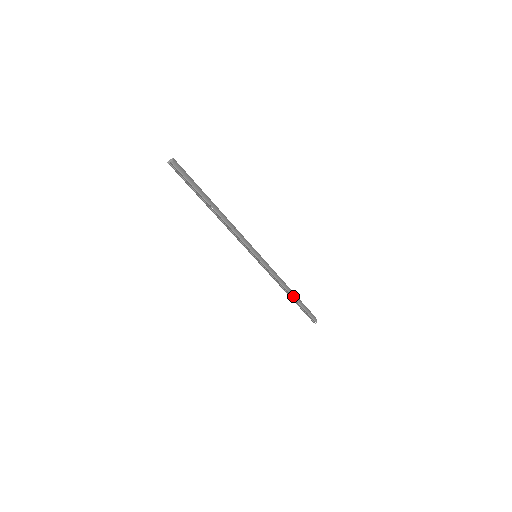
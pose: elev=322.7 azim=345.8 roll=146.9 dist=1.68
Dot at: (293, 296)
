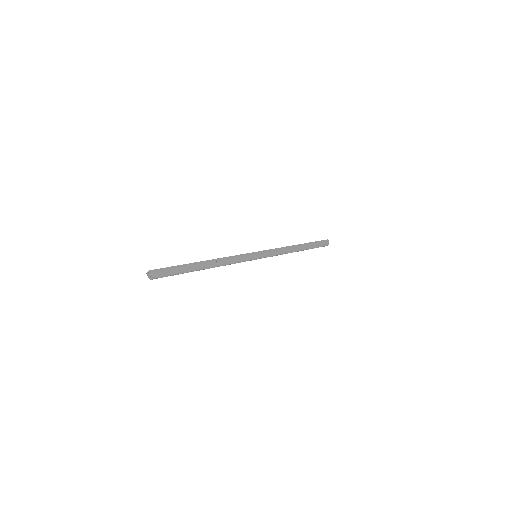
Dot at: (301, 250)
